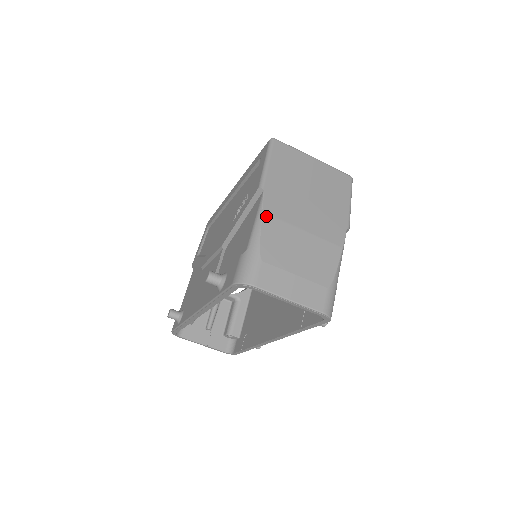
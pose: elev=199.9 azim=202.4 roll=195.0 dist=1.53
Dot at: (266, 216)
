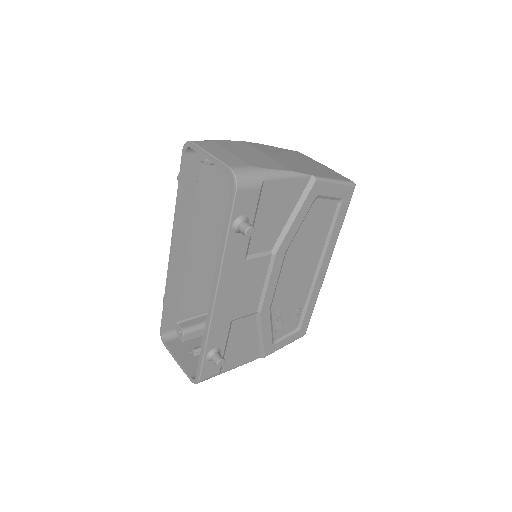
Dot at: (243, 142)
